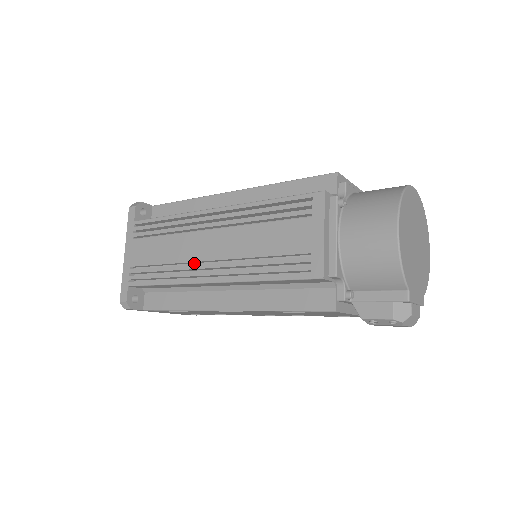
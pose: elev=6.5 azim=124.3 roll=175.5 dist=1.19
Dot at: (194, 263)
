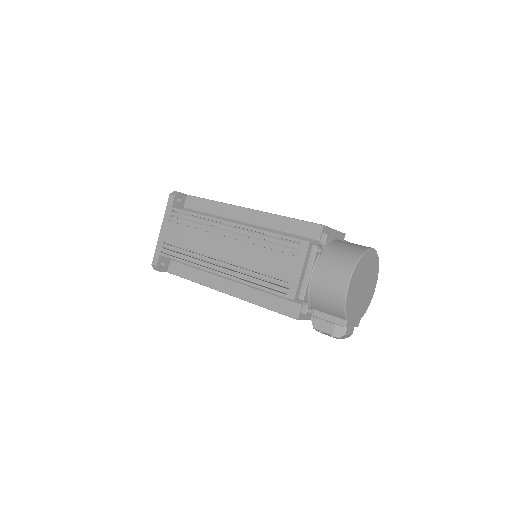
Dot at: (211, 256)
